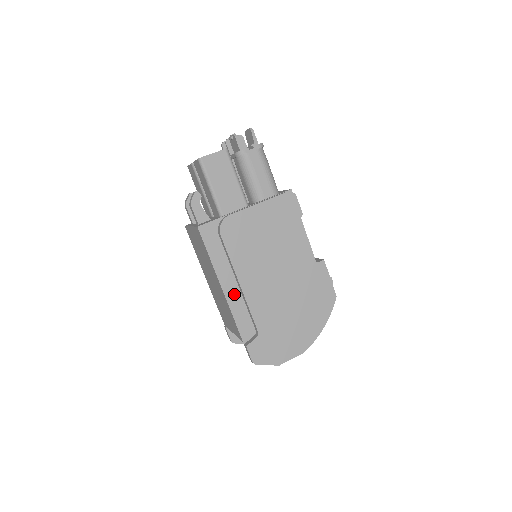
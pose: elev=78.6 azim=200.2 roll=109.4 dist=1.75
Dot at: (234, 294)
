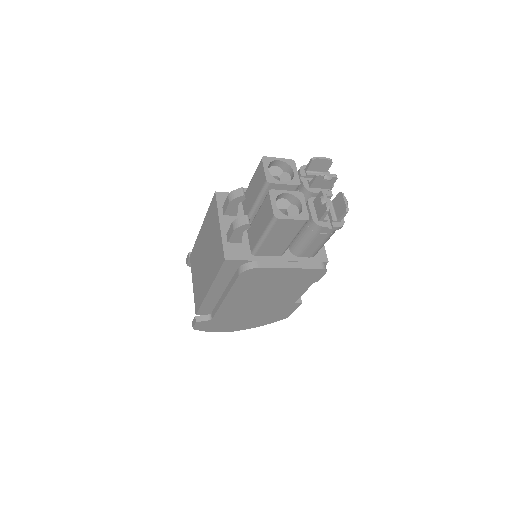
Dot at: (215, 296)
